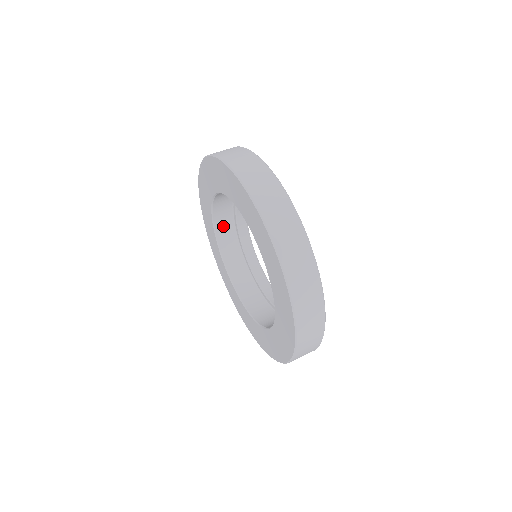
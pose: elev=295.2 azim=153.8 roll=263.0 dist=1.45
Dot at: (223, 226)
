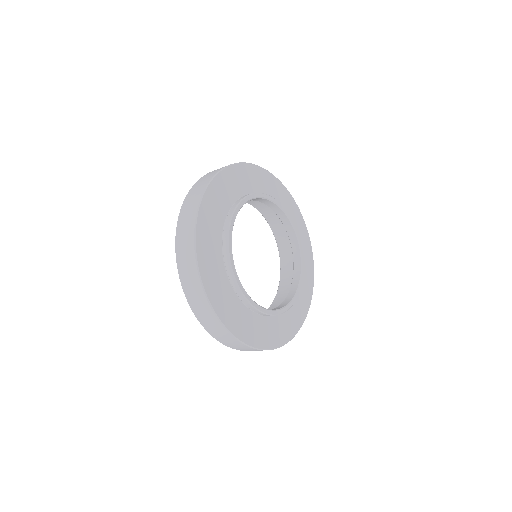
Dot at: (285, 249)
